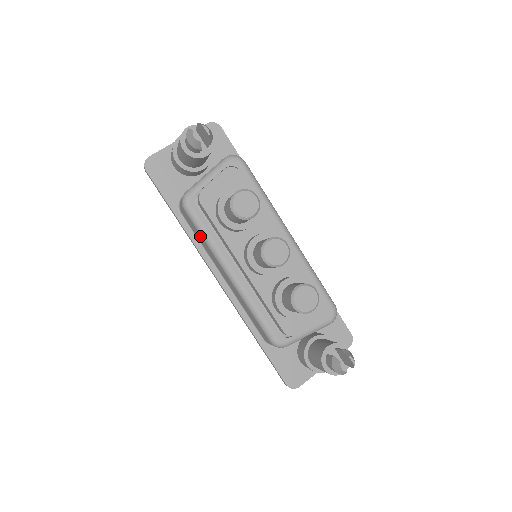
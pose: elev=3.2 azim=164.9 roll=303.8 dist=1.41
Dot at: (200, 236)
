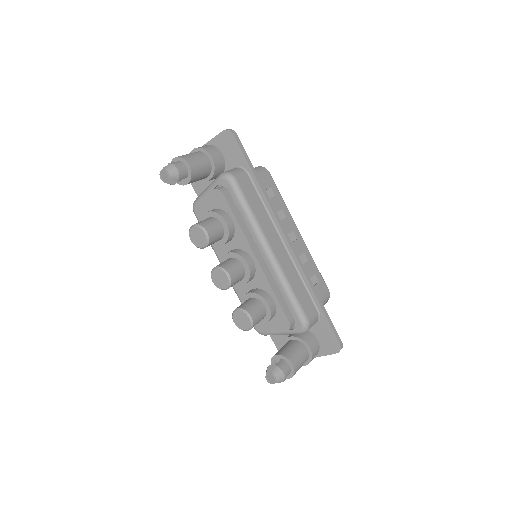
Dot at: occluded
